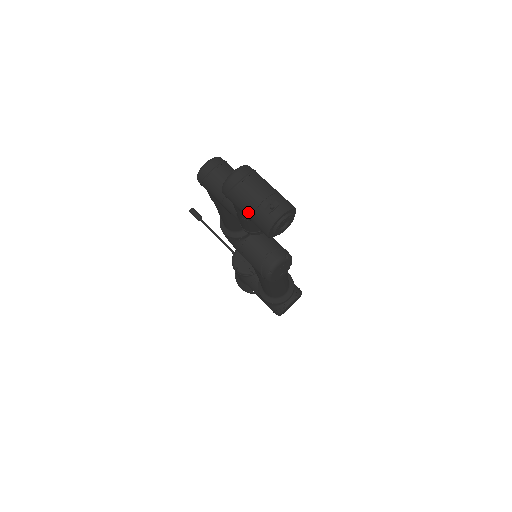
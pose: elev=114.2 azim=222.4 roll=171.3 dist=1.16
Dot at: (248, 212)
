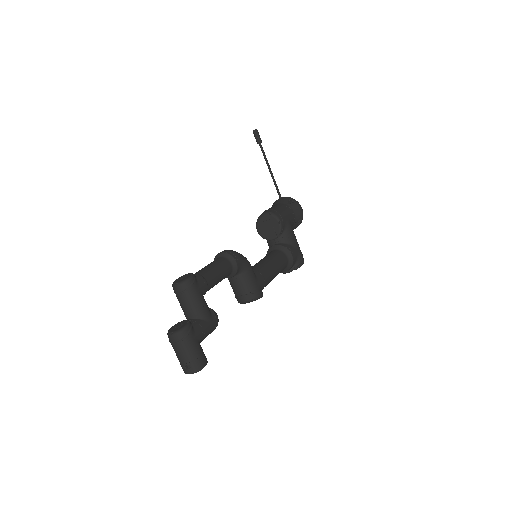
Dot at: occluded
